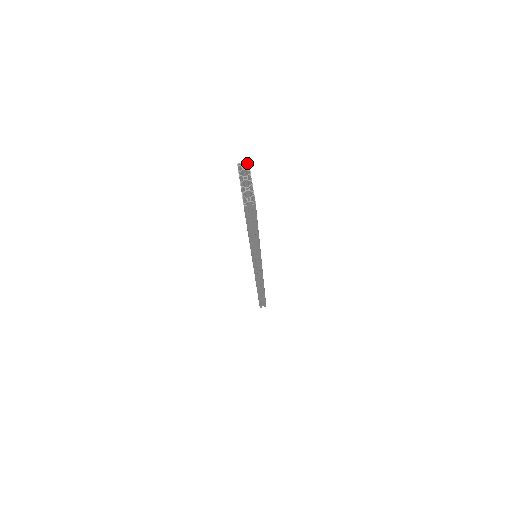
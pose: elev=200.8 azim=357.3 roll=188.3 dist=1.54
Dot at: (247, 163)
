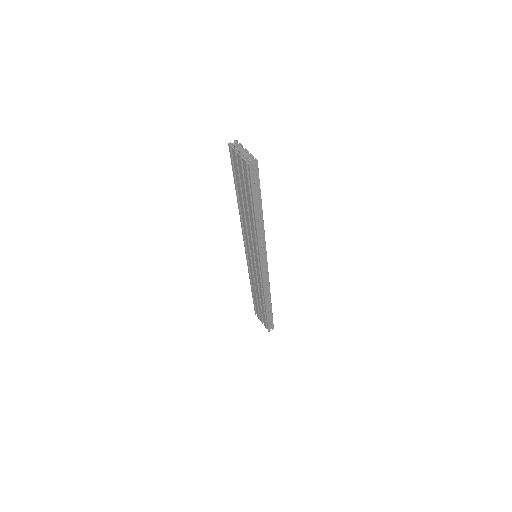
Dot at: (235, 141)
